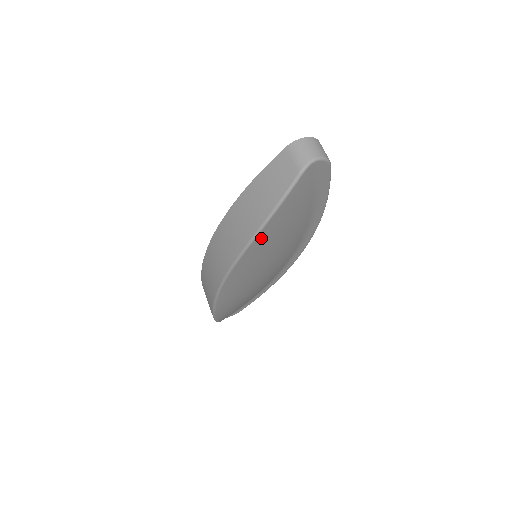
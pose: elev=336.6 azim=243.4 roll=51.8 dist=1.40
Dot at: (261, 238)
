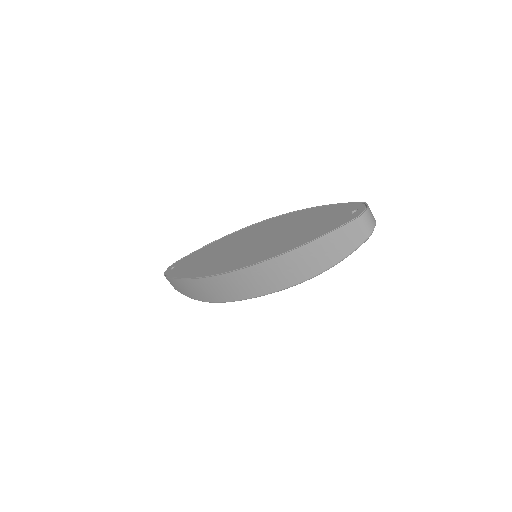
Dot at: occluded
